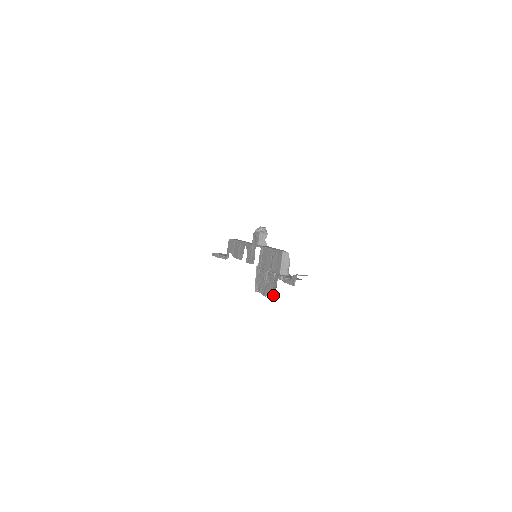
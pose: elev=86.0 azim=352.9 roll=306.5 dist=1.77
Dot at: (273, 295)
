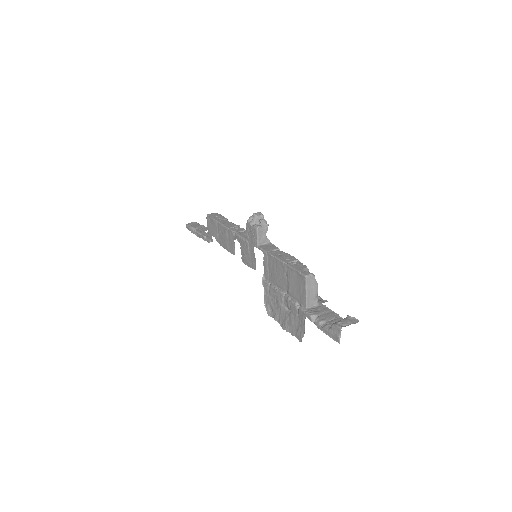
Dot at: (301, 338)
